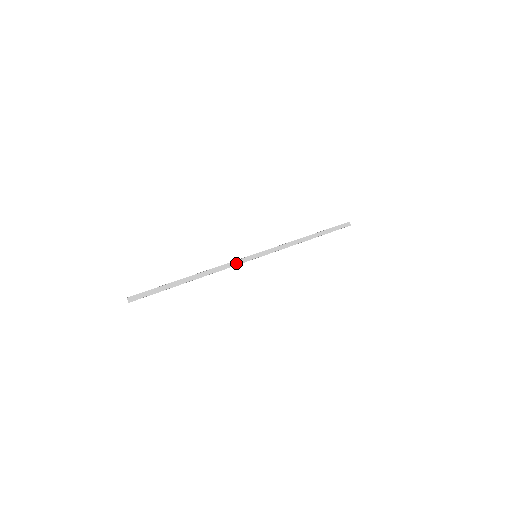
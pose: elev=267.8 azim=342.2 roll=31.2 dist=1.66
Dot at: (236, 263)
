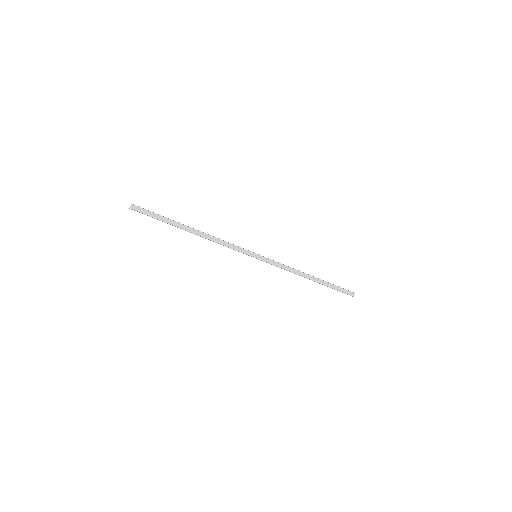
Dot at: (236, 248)
